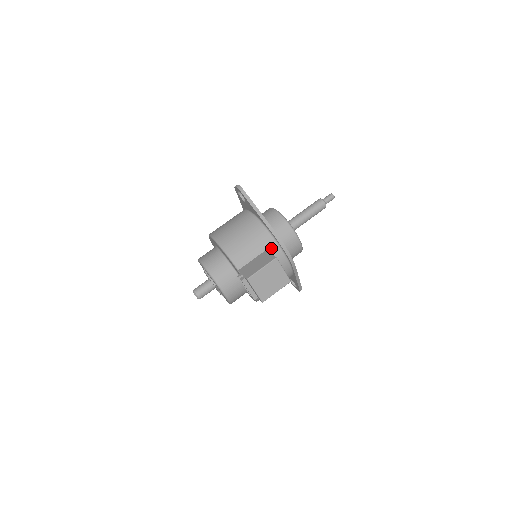
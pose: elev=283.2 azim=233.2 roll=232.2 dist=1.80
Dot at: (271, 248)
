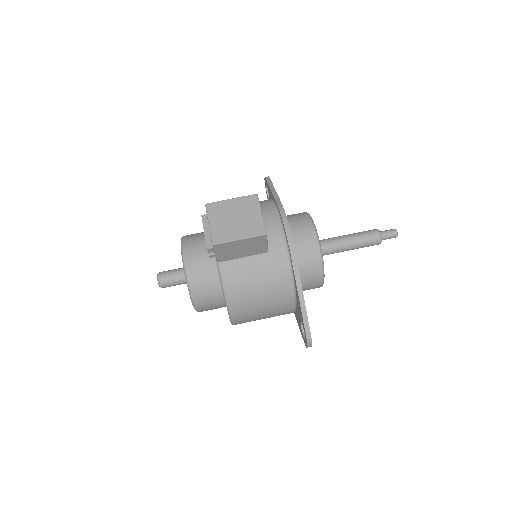
Dot at: (266, 213)
